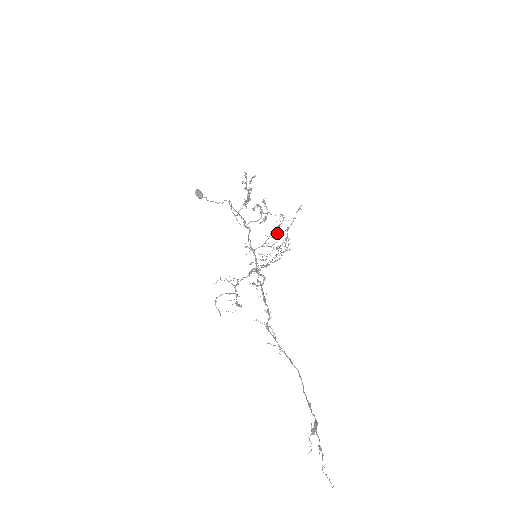
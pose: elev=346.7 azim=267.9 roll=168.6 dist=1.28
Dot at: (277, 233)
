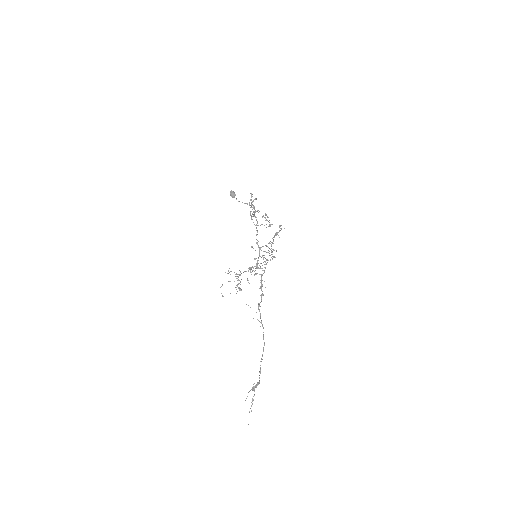
Dot at: occluded
